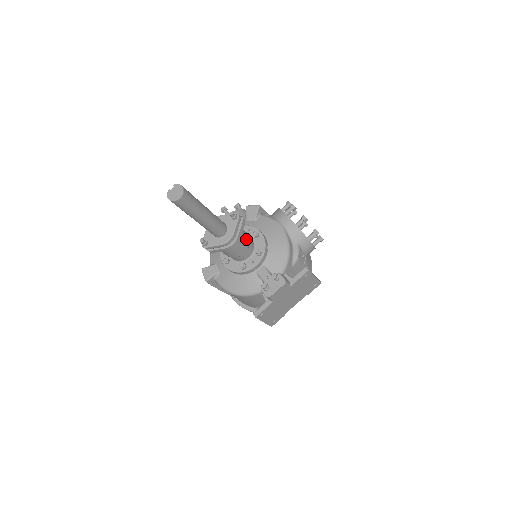
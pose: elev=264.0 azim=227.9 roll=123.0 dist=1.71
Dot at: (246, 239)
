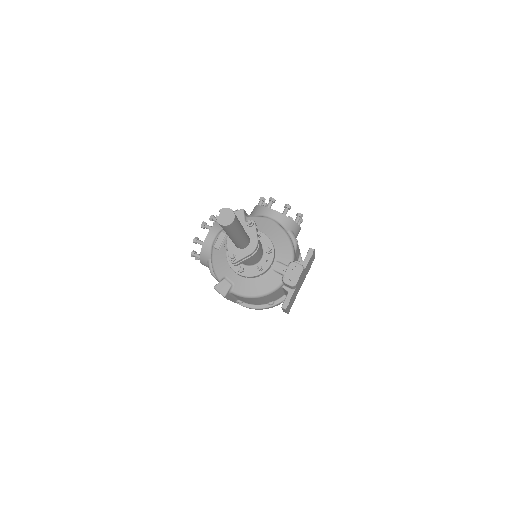
Dot at: (260, 242)
